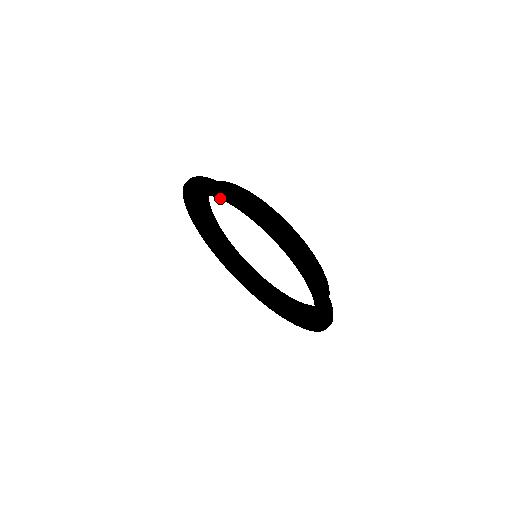
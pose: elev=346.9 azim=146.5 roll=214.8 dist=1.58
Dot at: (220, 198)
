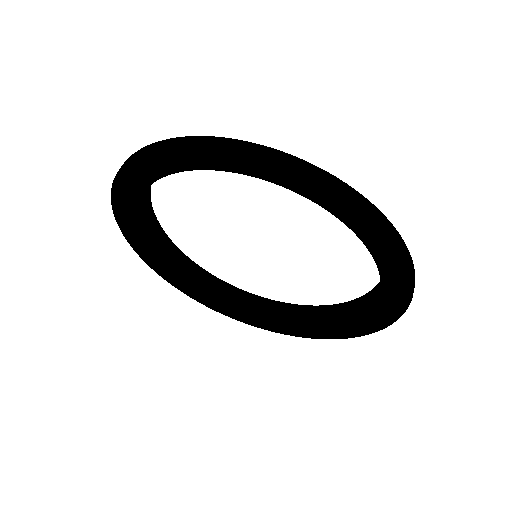
Dot at: (147, 245)
